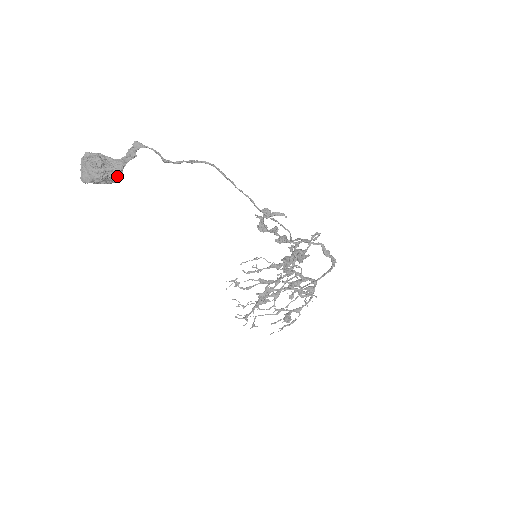
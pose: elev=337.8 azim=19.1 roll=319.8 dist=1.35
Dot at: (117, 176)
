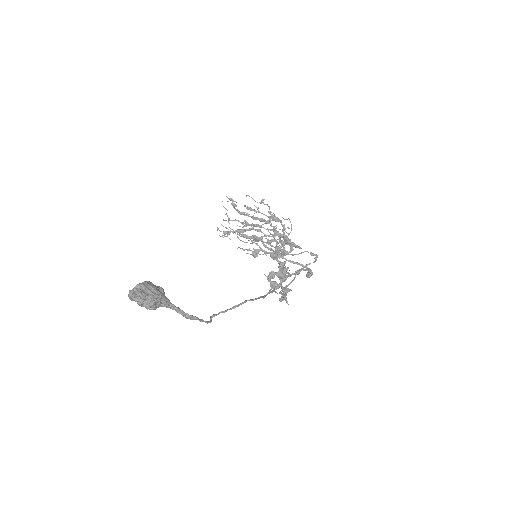
Dot at: occluded
